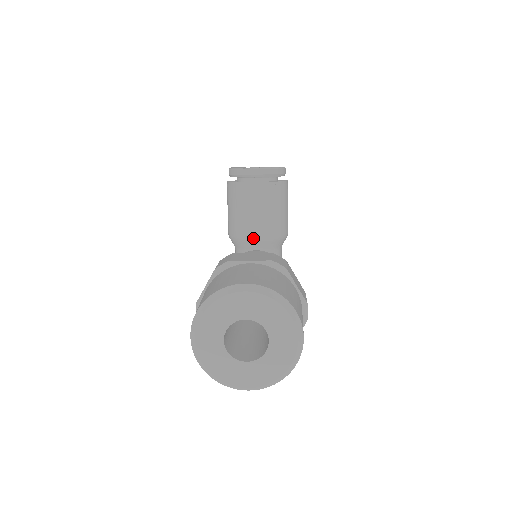
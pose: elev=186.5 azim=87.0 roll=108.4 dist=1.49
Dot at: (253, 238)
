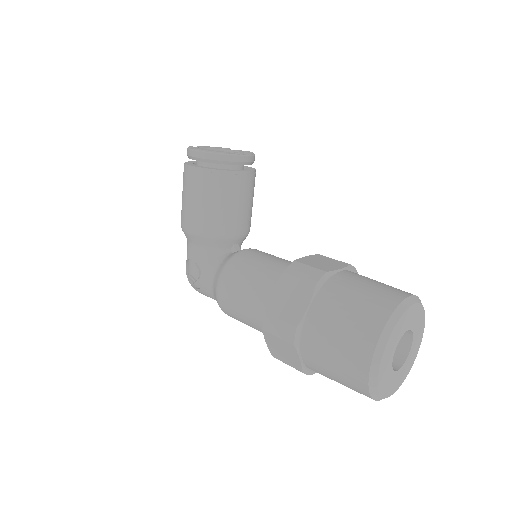
Dot at: (237, 235)
